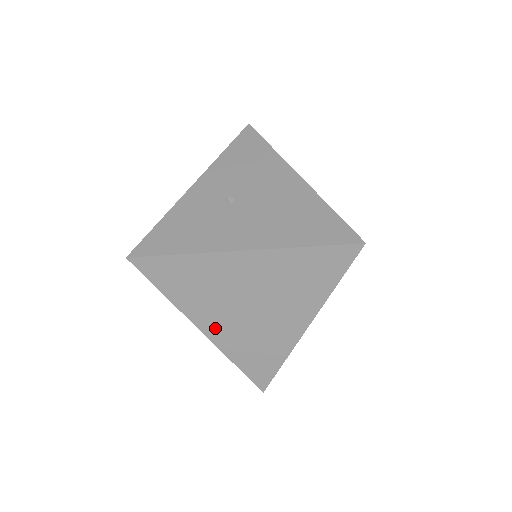
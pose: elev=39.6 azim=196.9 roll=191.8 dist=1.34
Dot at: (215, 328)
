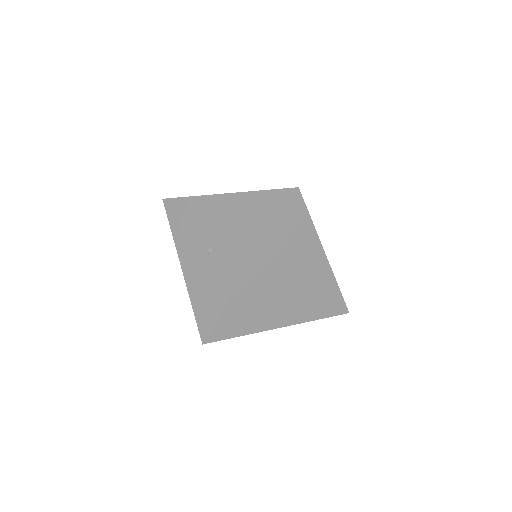
Dot at: (285, 317)
